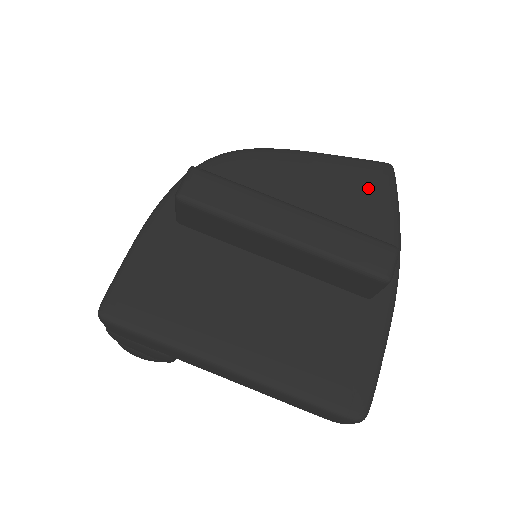
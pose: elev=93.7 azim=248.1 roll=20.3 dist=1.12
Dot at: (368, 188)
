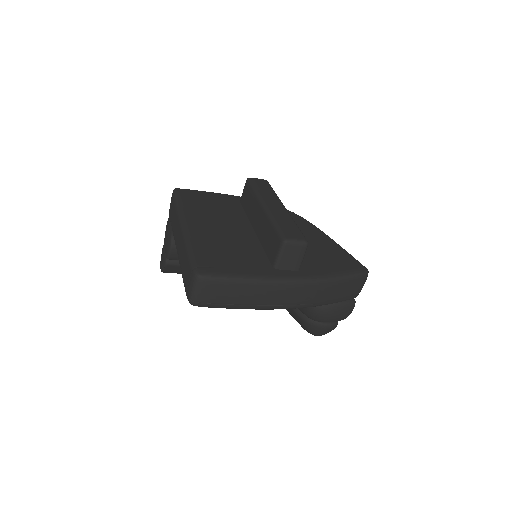
Dot at: (340, 260)
